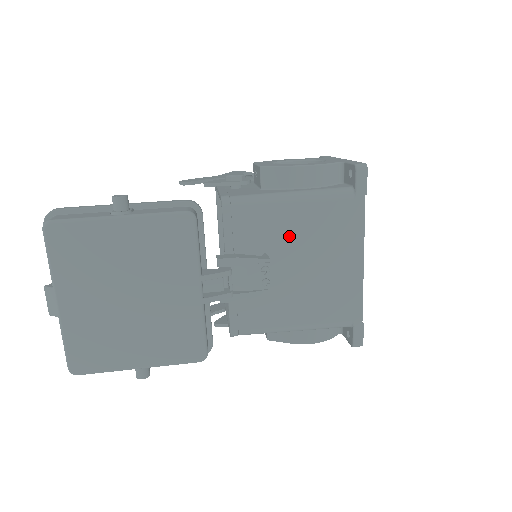
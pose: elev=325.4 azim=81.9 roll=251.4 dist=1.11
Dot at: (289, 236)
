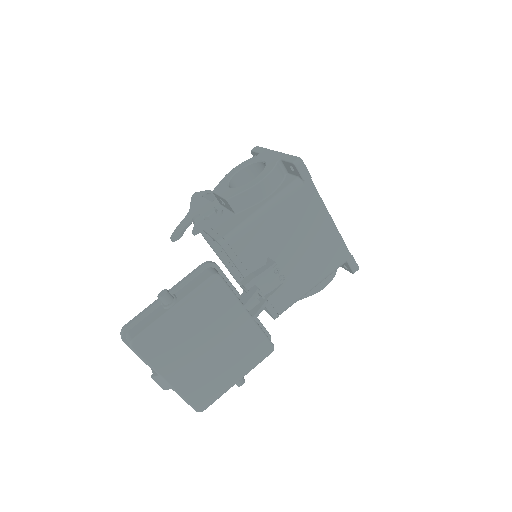
Dot at: (277, 237)
